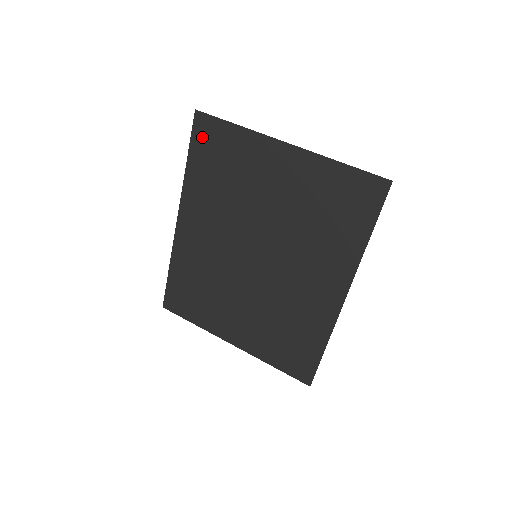
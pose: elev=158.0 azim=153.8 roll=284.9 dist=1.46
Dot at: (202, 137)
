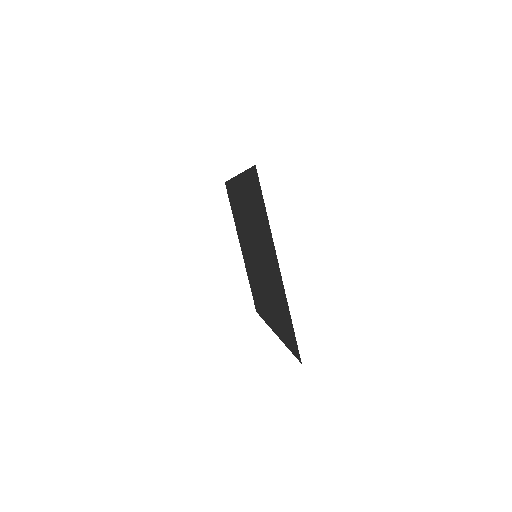
Dot at: (254, 180)
